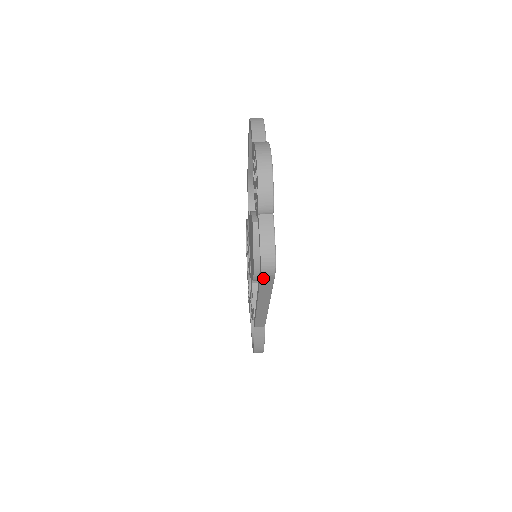
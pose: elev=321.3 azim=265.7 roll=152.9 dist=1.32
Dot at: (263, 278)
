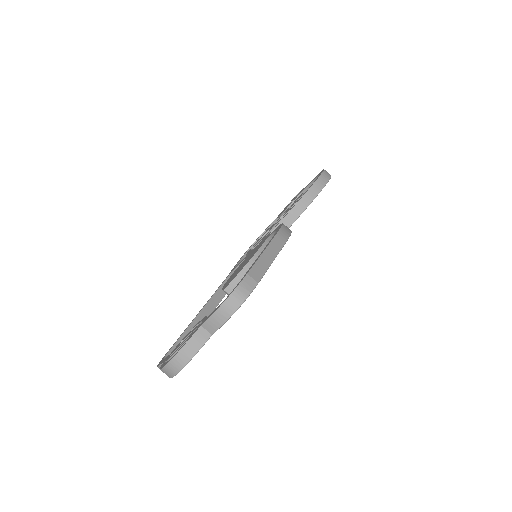
Dot at: occluded
